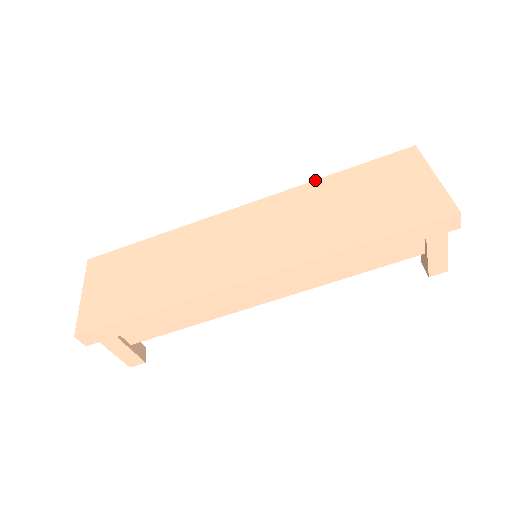
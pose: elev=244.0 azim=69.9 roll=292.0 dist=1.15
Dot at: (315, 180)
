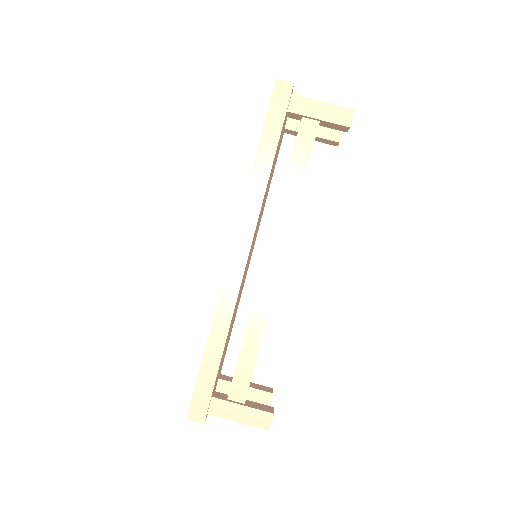
Dot at: occluded
